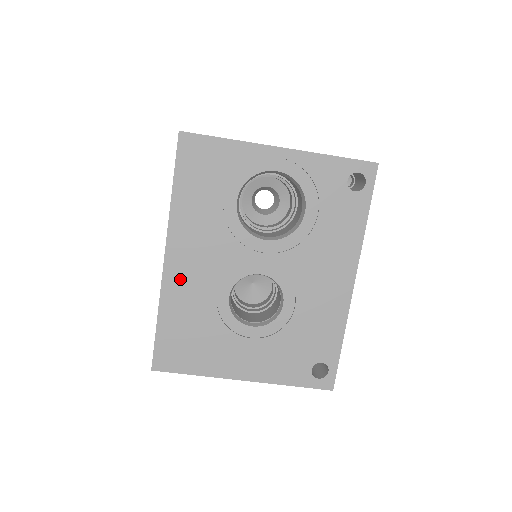
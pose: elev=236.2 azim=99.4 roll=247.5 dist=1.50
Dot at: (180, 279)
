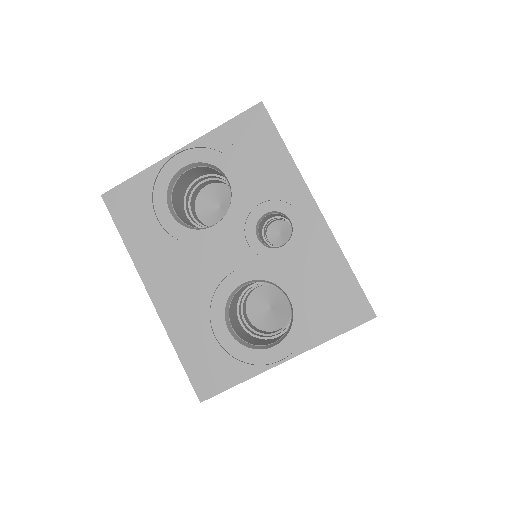
Dot at: occluded
